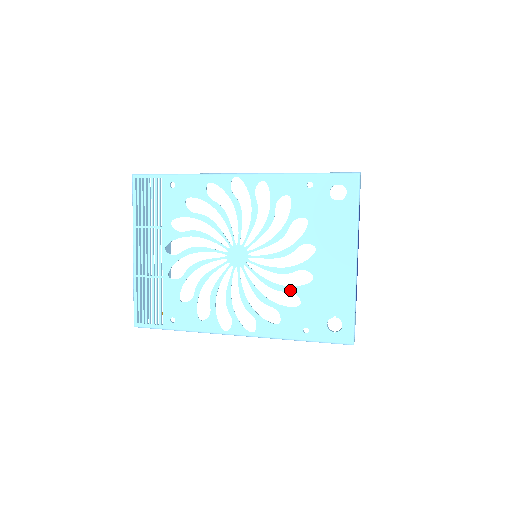
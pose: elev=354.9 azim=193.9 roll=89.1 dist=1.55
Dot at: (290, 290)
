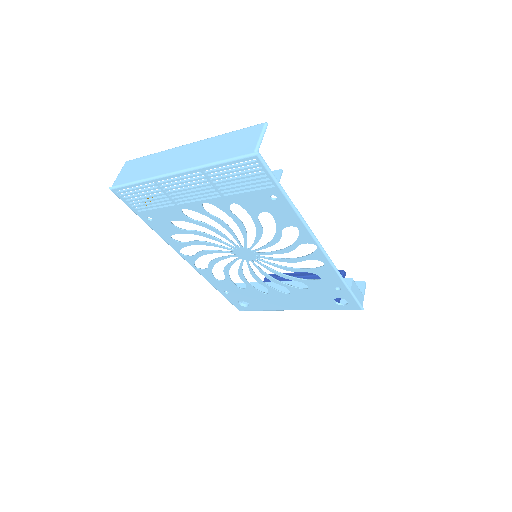
Dot at: (247, 284)
